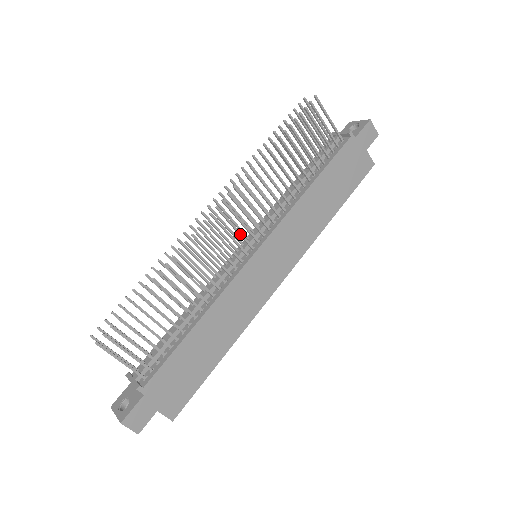
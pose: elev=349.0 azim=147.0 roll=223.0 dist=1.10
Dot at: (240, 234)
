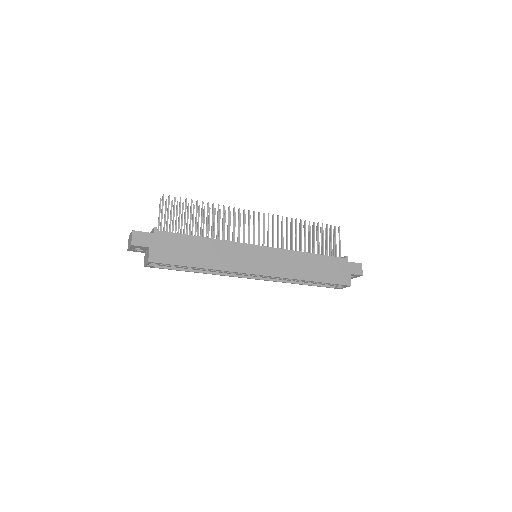
Dot at: (259, 233)
